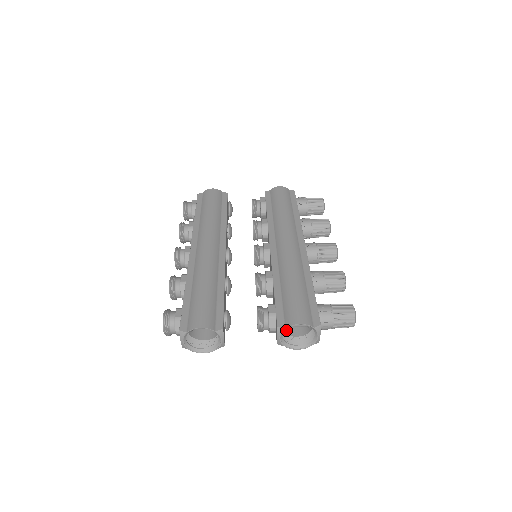
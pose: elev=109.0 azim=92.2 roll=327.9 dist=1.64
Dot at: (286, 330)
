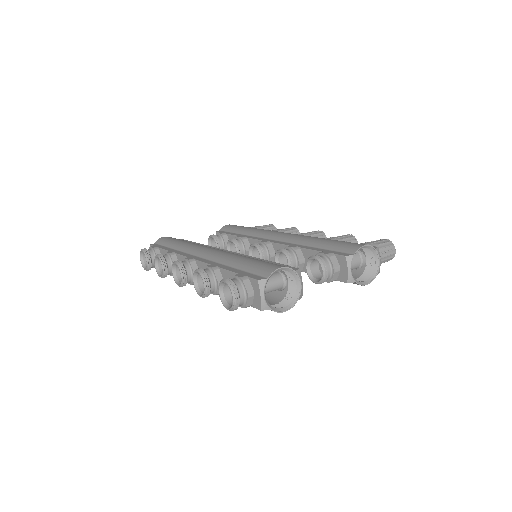
Dot at: occluded
